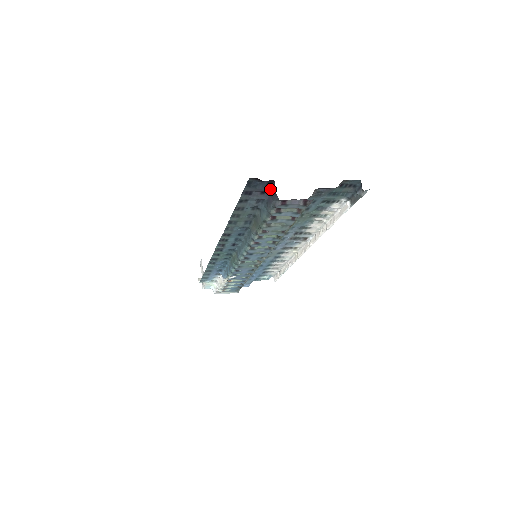
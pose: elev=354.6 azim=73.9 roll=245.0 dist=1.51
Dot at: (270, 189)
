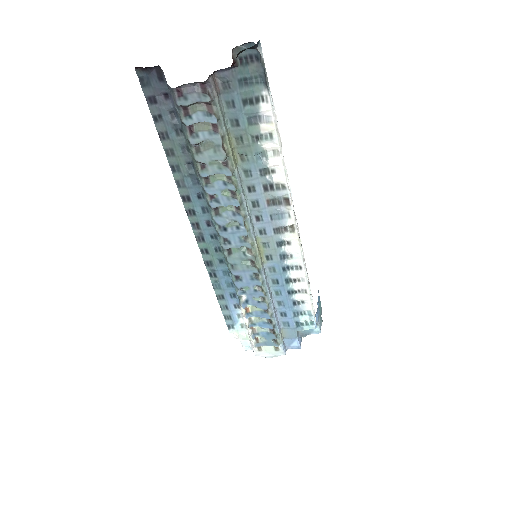
Dot at: (167, 85)
